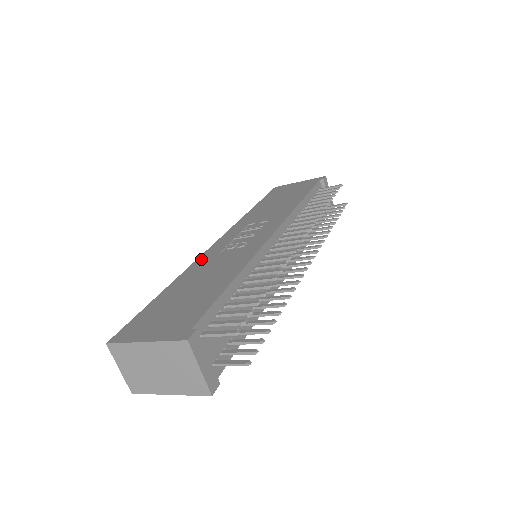
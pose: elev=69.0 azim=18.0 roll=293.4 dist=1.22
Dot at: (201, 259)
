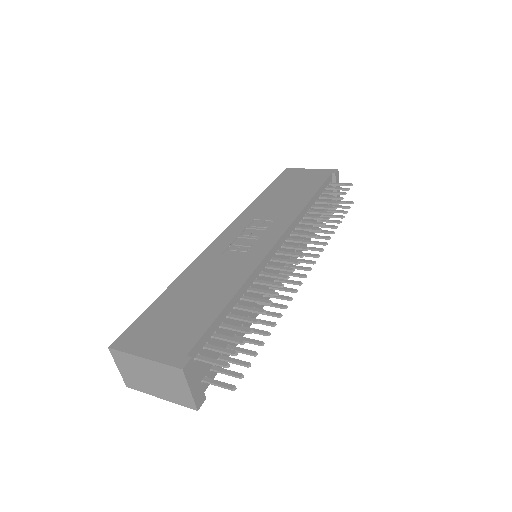
Dot at: (203, 257)
